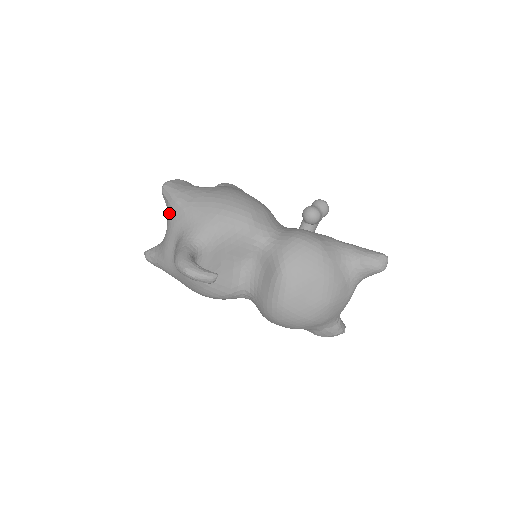
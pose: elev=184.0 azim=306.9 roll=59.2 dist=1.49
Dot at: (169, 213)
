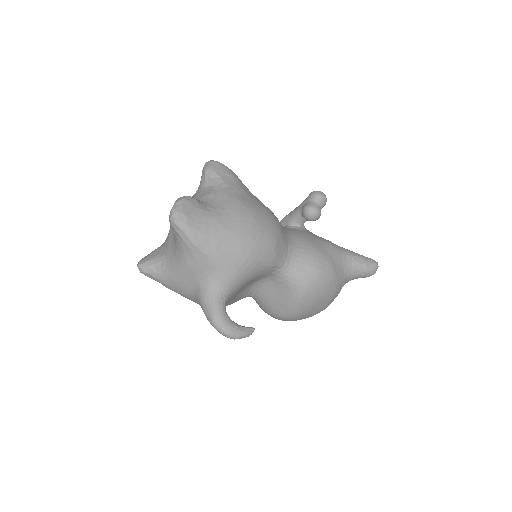
Dot at: (184, 252)
